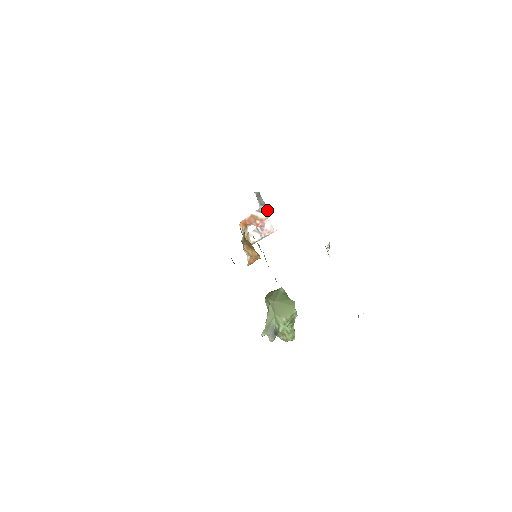
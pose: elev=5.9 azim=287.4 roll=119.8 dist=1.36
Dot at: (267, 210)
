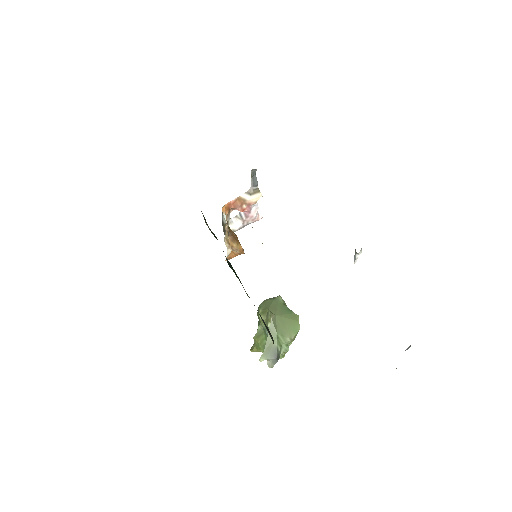
Dot at: (258, 193)
